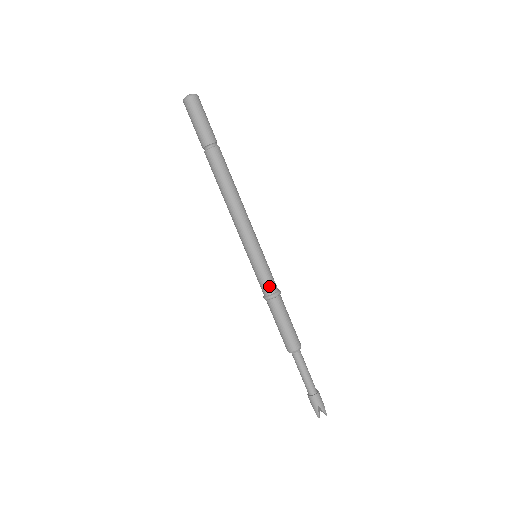
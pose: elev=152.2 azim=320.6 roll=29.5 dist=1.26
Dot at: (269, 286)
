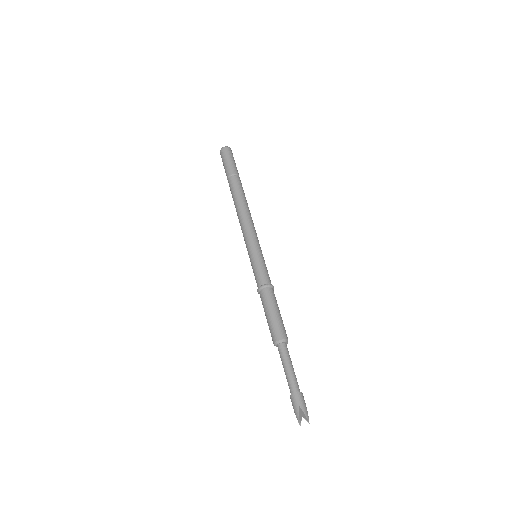
Dot at: (263, 277)
